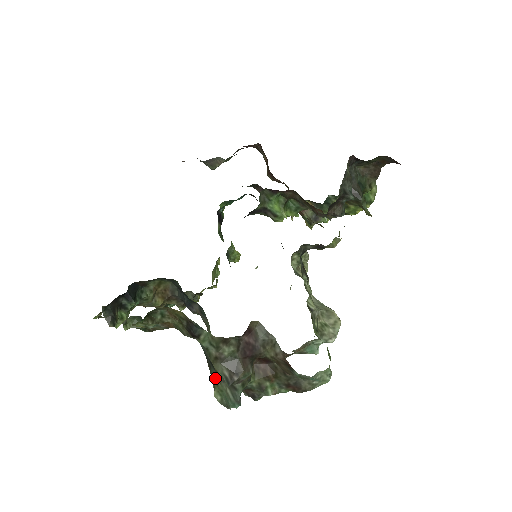
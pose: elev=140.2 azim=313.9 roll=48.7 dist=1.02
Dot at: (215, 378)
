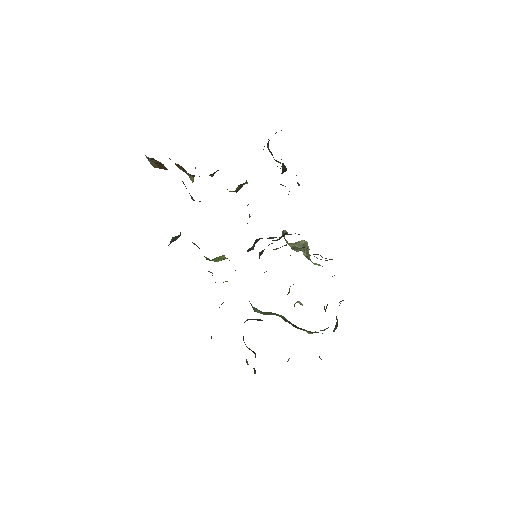
Dot at: occluded
